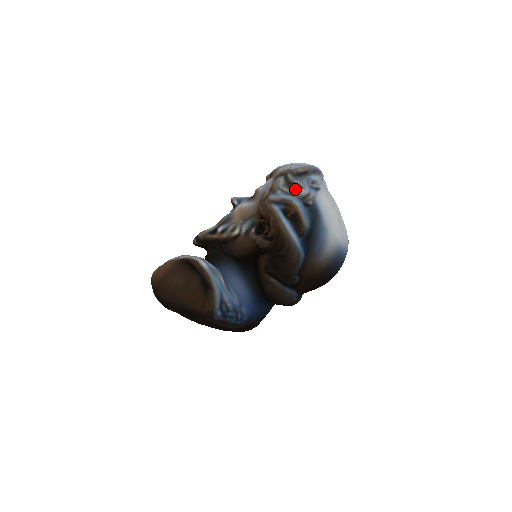
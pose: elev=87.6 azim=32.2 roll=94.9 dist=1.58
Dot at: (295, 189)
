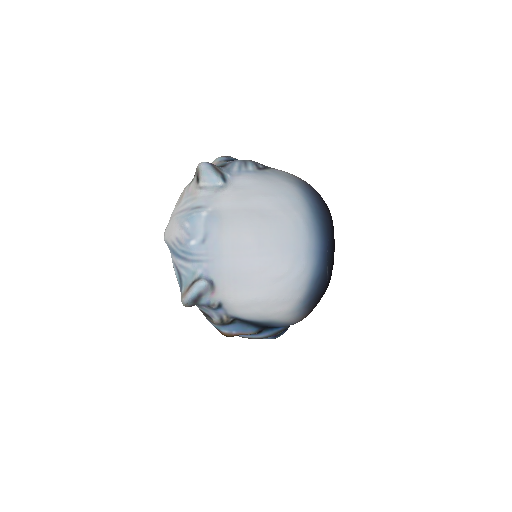
Dot at: occluded
